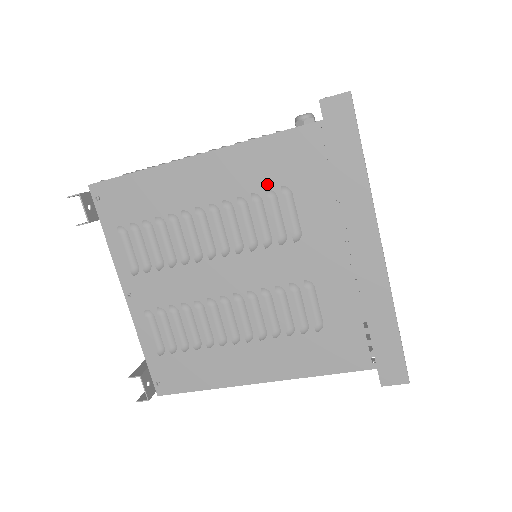
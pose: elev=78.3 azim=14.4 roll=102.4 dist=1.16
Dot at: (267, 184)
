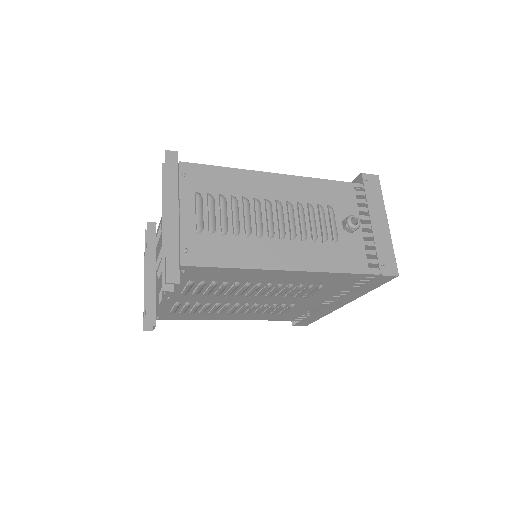
Dot at: (313, 283)
